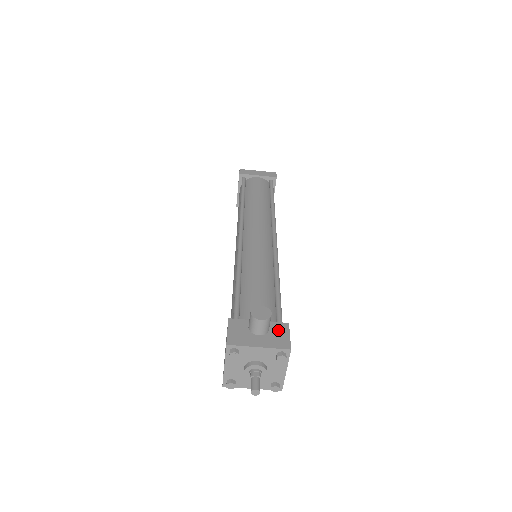
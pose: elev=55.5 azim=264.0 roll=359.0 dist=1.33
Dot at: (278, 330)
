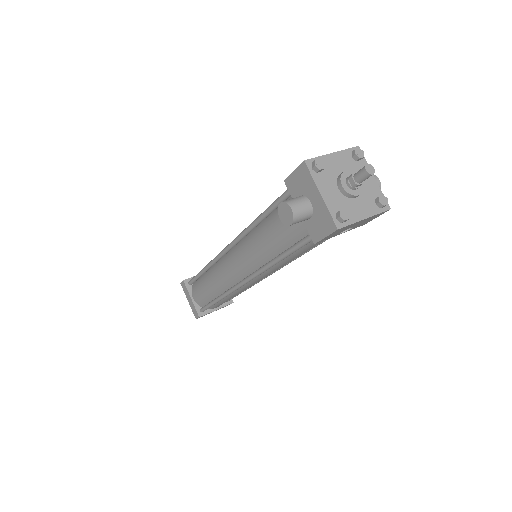
Dot at: occluded
